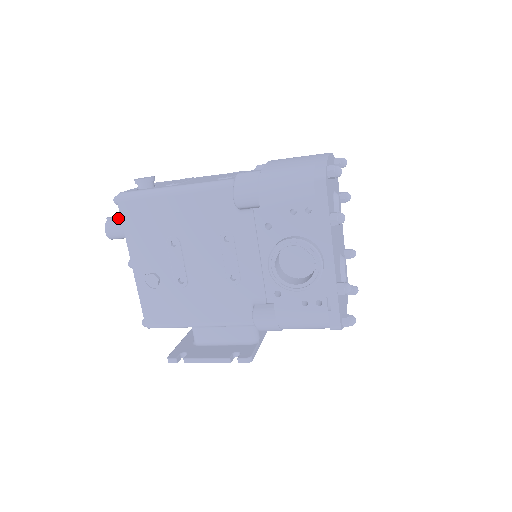
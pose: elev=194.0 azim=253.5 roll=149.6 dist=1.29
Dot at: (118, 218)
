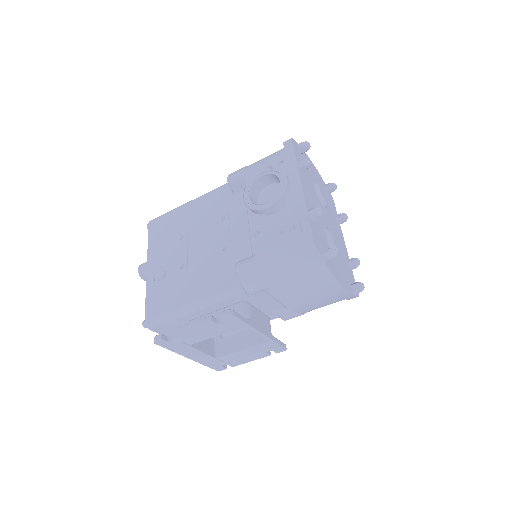
Dot at: occluded
